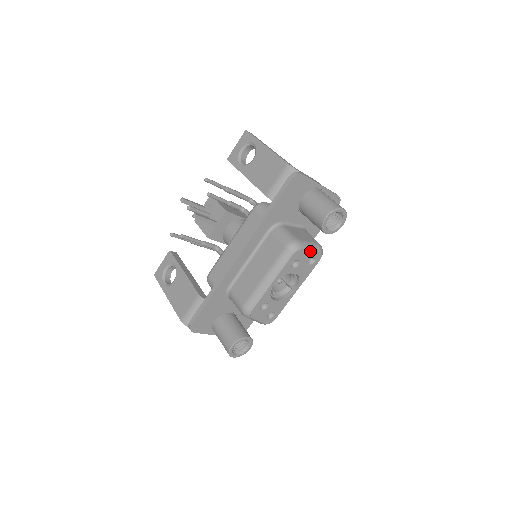
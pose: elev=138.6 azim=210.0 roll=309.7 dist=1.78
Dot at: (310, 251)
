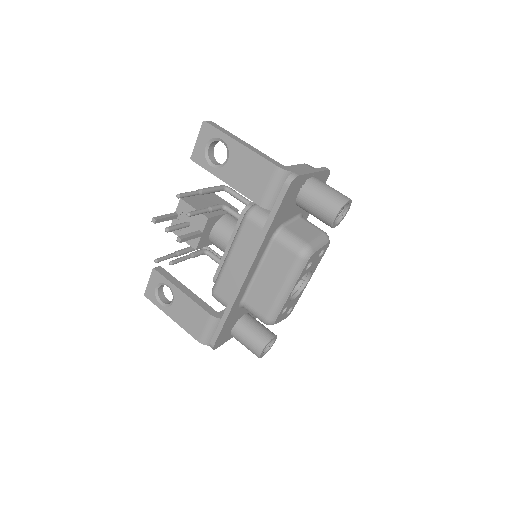
Dot at: (321, 248)
